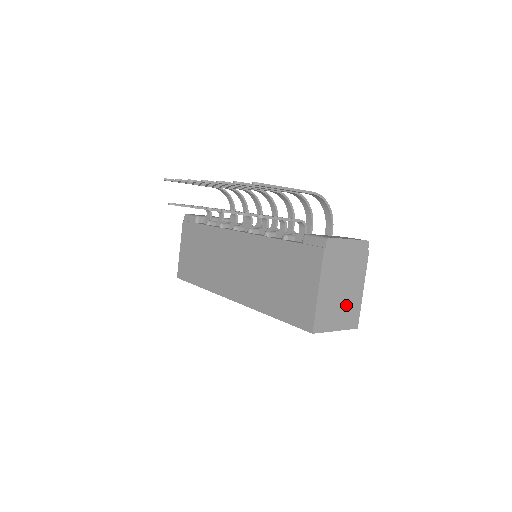
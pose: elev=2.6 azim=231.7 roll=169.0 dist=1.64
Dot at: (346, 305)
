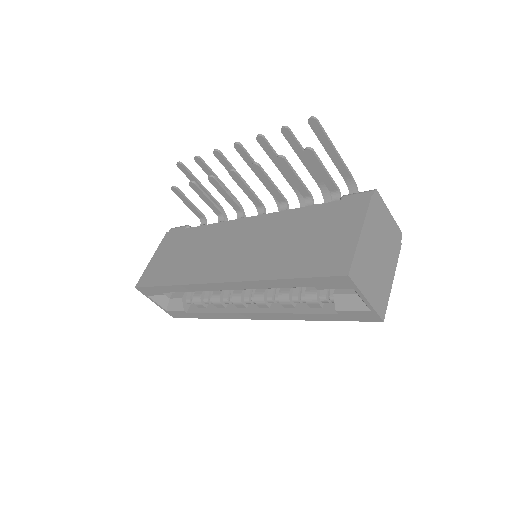
Dot at: (378, 280)
